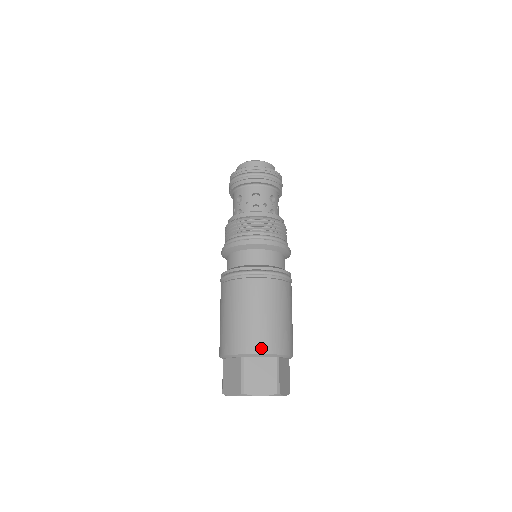
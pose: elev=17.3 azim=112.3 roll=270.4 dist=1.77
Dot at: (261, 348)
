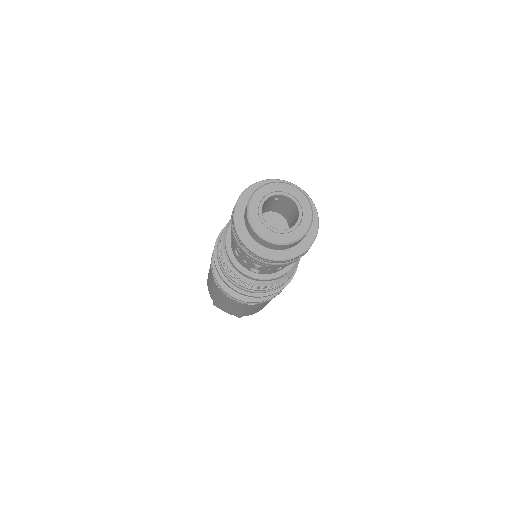
Dot at: occluded
